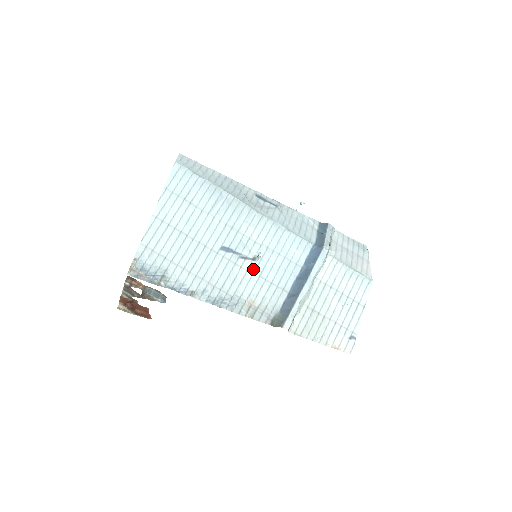
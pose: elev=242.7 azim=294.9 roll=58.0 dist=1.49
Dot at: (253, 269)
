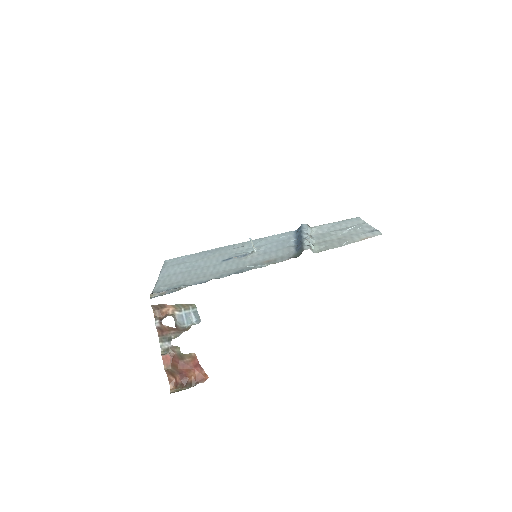
Dot at: (256, 254)
